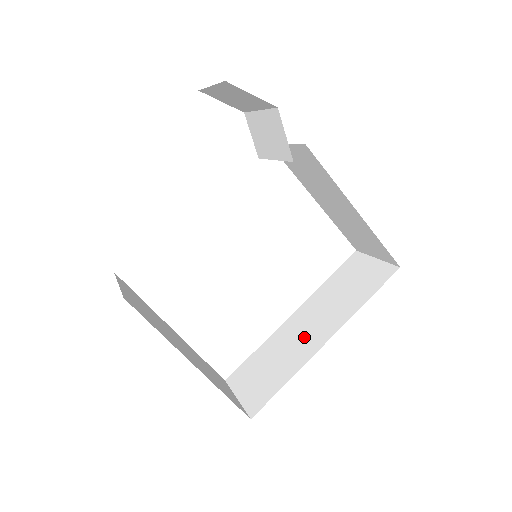
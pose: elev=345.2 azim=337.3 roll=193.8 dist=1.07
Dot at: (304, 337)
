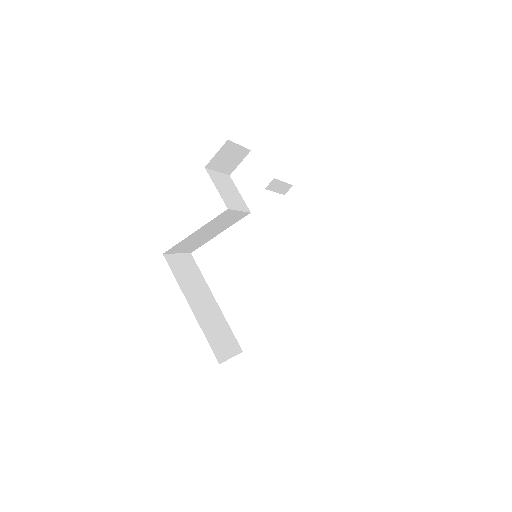
Dot at: occluded
